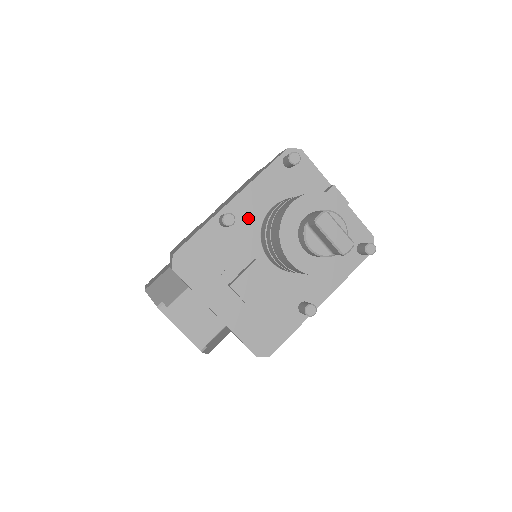
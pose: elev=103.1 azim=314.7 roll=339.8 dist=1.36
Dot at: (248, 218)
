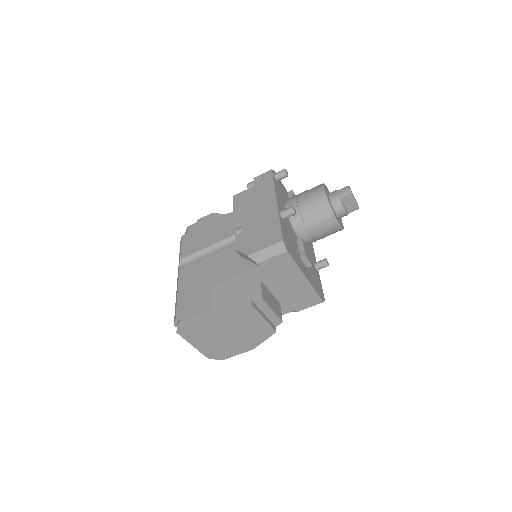
Dot at: occluded
